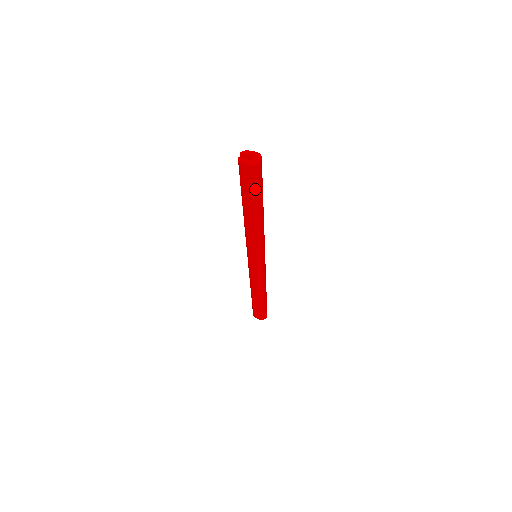
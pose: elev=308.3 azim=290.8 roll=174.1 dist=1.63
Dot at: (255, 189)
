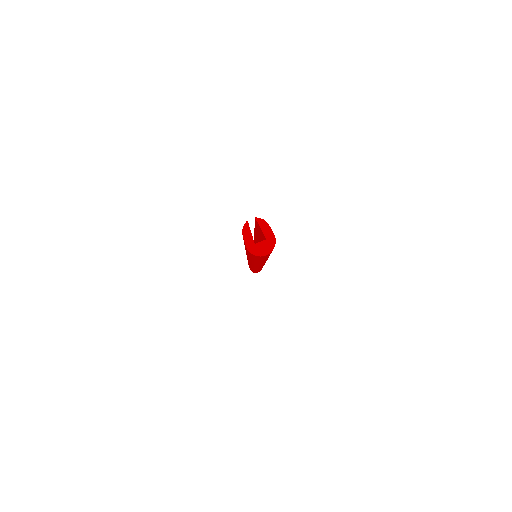
Dot at: occluded
